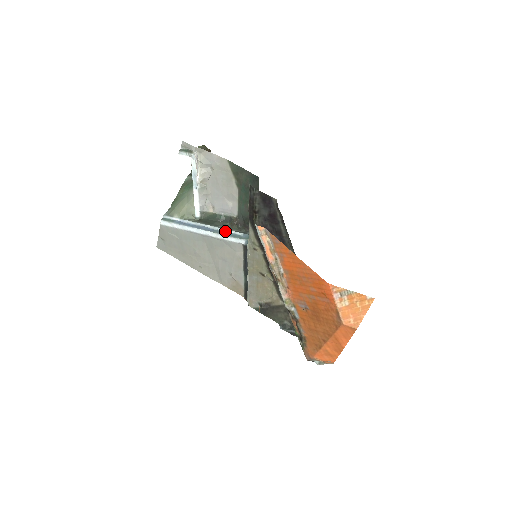
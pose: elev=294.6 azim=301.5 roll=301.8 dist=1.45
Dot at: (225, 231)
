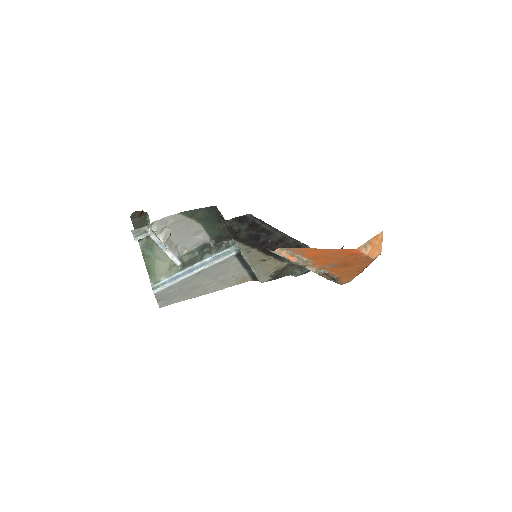
Dot at: (213, 257)
